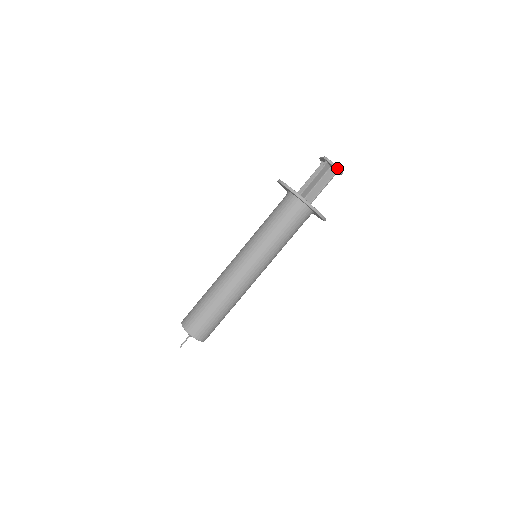
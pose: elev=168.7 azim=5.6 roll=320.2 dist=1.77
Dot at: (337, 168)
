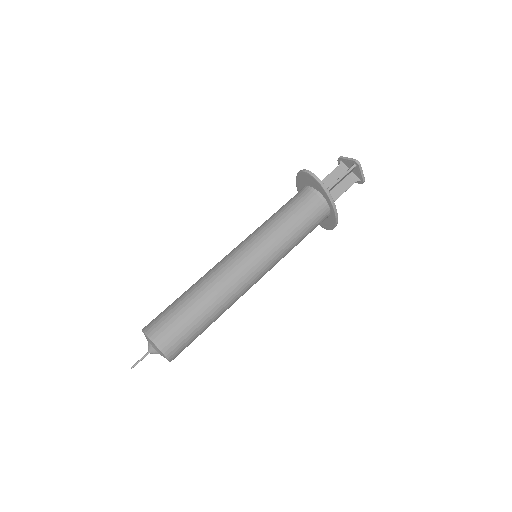
Dot at: (363, 176)
